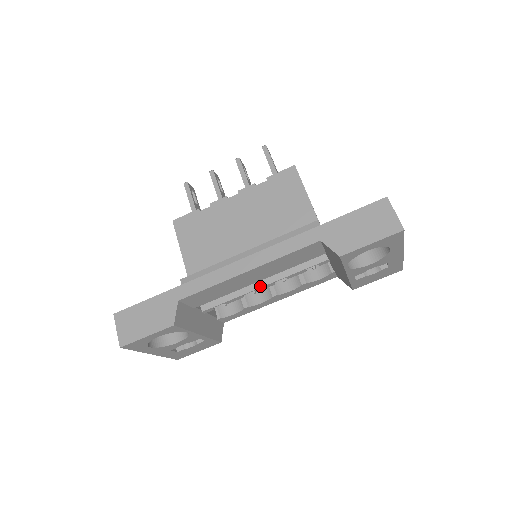
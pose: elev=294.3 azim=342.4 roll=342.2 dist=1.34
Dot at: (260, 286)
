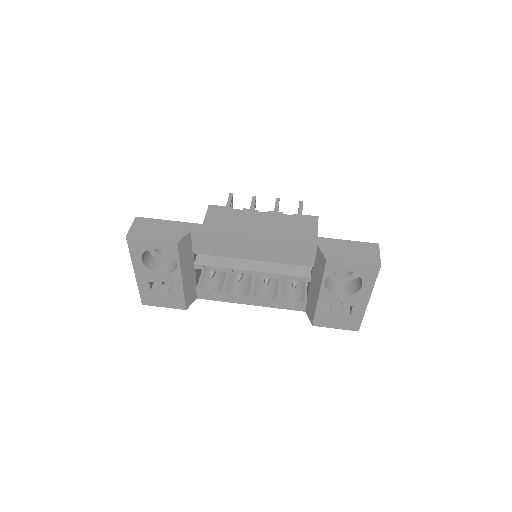
Dot at: (250, 269)
